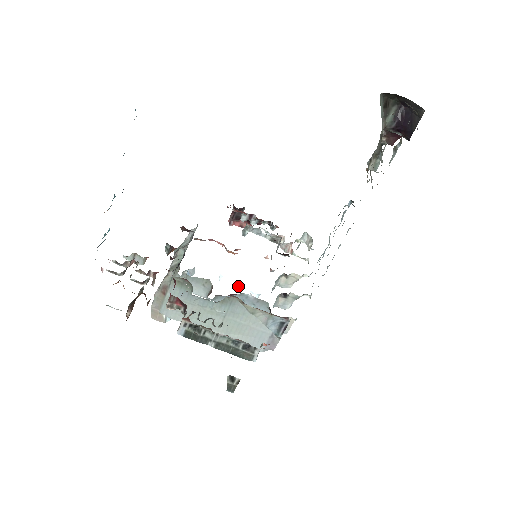
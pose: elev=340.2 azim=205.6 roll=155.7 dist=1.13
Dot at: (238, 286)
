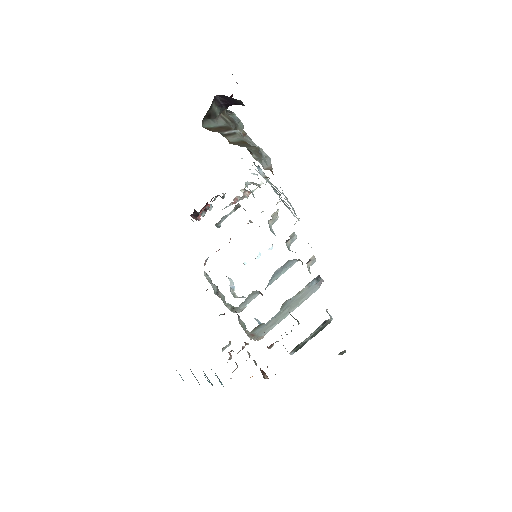
Dot at: (258, 256)
